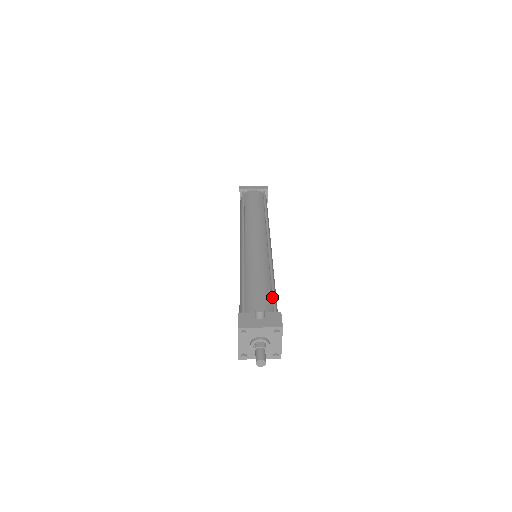
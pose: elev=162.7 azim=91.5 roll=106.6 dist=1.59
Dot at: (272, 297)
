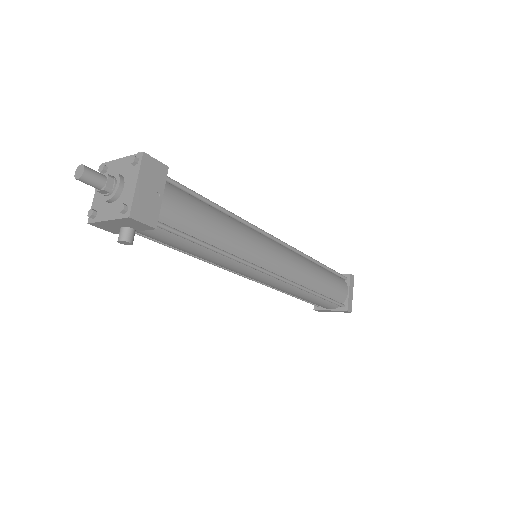
Dot at: (190, 191)
